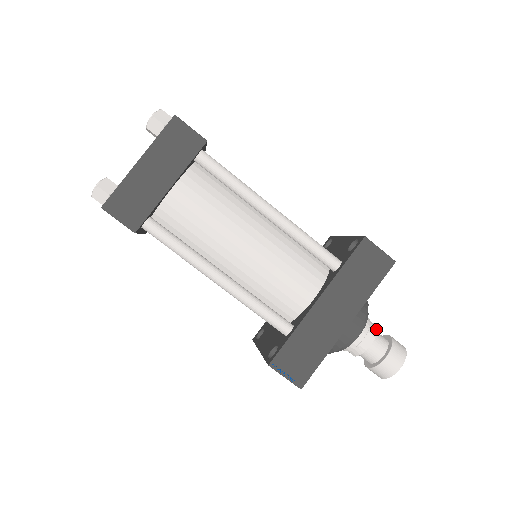
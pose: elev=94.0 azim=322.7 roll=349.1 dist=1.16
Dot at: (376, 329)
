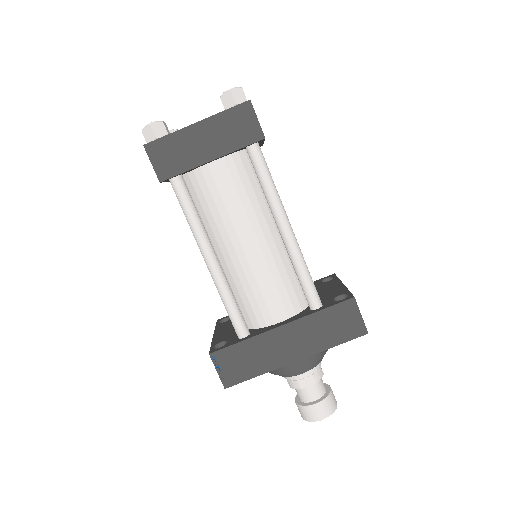
Dot at: (321, 376)
